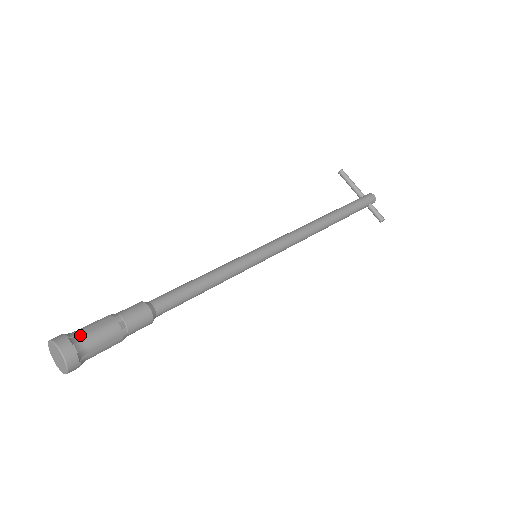
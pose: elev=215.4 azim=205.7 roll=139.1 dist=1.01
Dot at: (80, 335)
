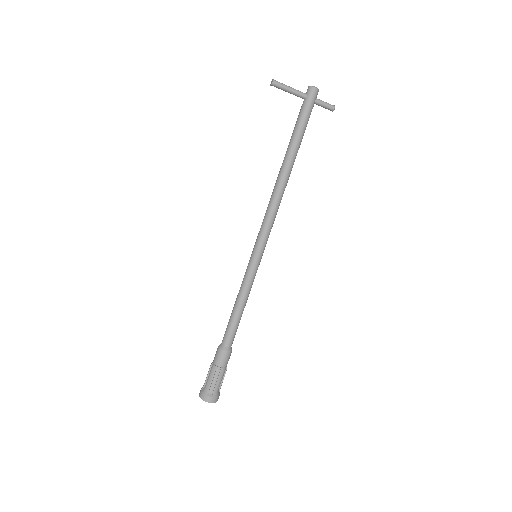
Dot at: (210, 388)
